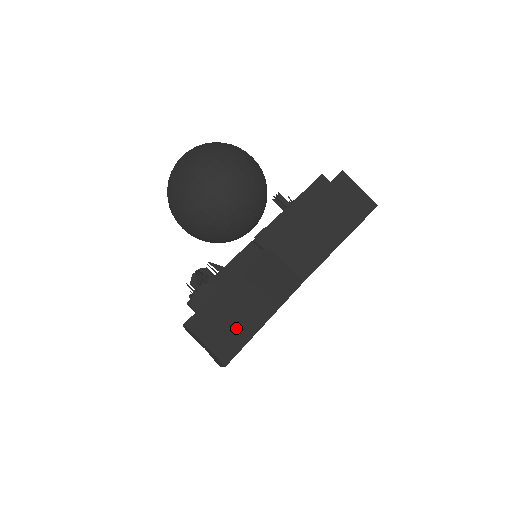
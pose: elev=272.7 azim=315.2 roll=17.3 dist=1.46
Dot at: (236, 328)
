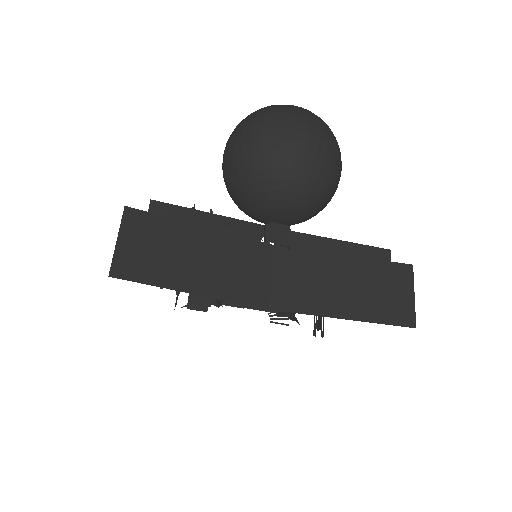
Dot at: (161, 263)
